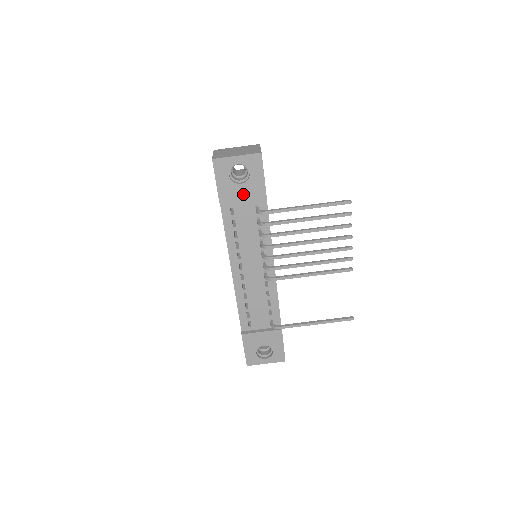
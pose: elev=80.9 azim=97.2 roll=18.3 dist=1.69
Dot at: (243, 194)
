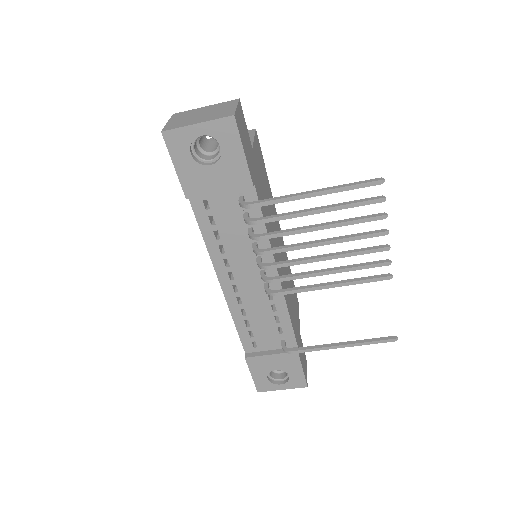
Dot at: (216, 180)
